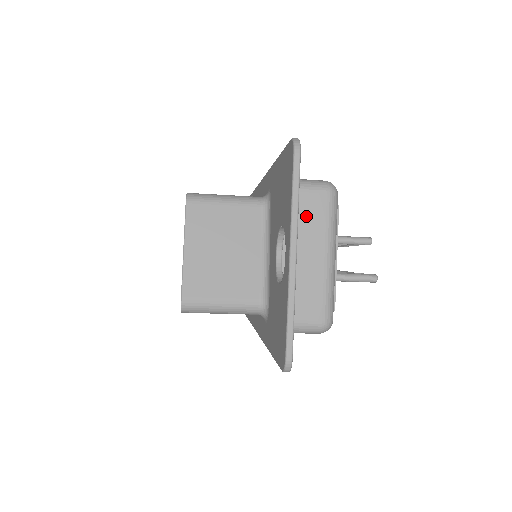
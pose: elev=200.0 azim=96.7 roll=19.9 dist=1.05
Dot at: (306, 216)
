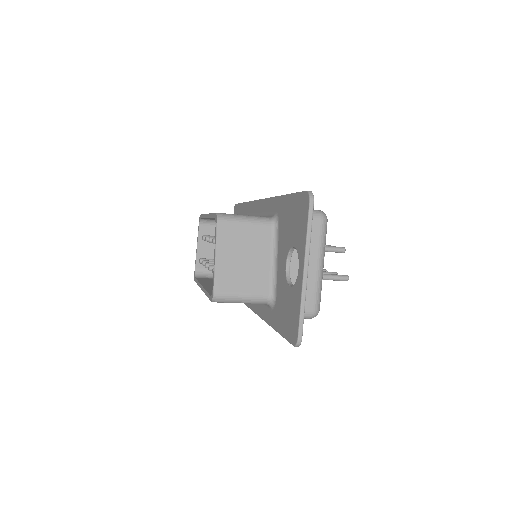
Dot at: occluded
